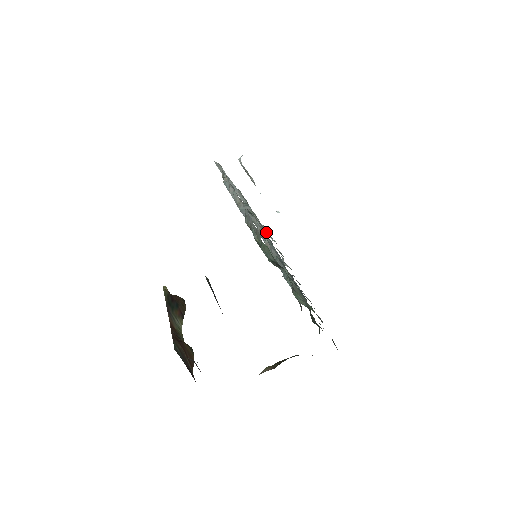
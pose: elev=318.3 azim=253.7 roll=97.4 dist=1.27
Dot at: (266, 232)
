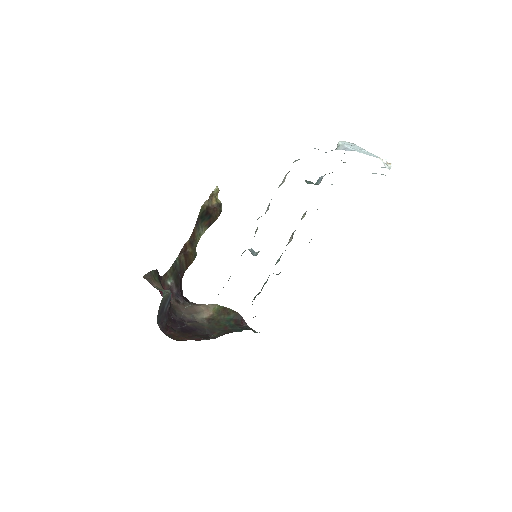
Dot at: occluded
